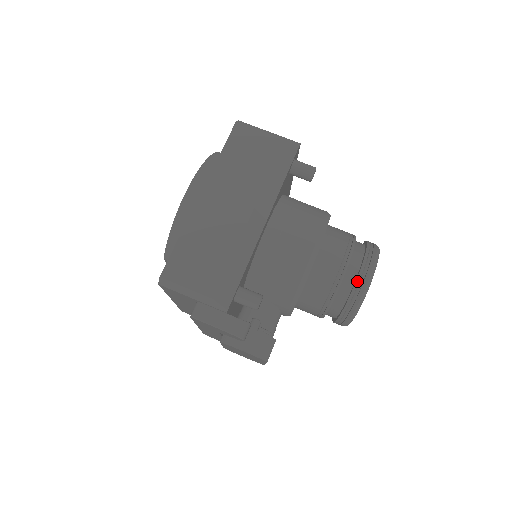
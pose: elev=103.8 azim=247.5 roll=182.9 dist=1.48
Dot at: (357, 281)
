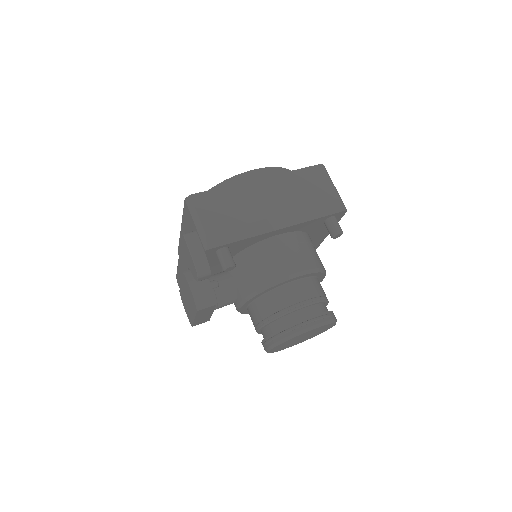
Dot at: (301, 321)
